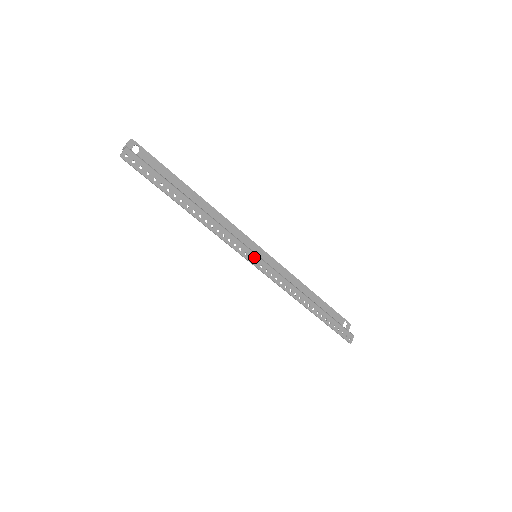
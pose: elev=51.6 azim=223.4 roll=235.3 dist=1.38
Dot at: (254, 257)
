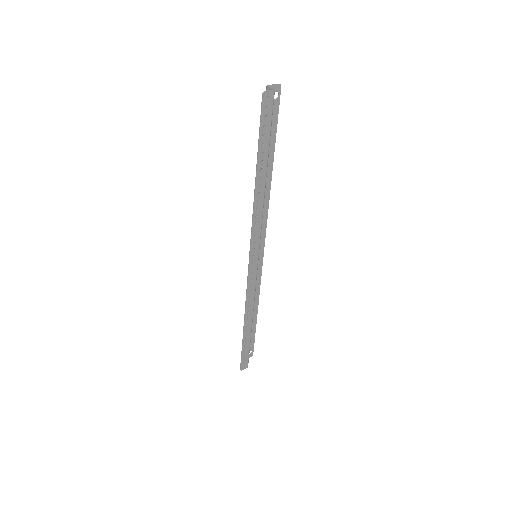
Dot at: (256, 257)
